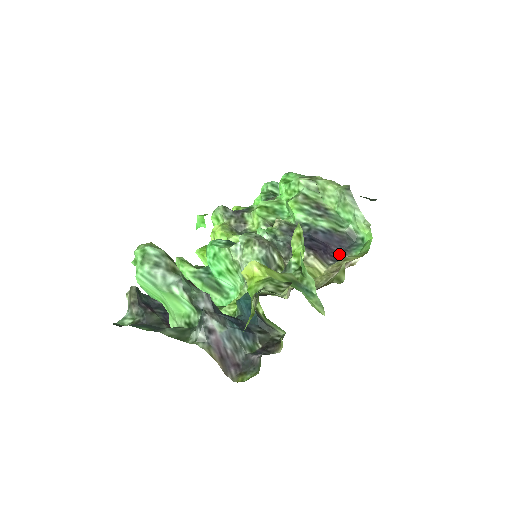
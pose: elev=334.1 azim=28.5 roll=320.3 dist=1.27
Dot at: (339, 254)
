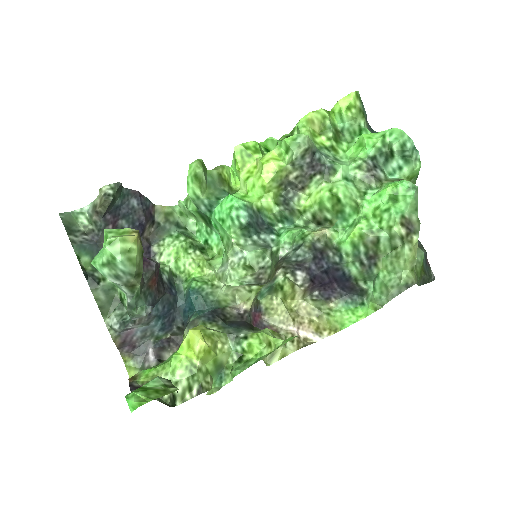
Dot at: (332, 292)
